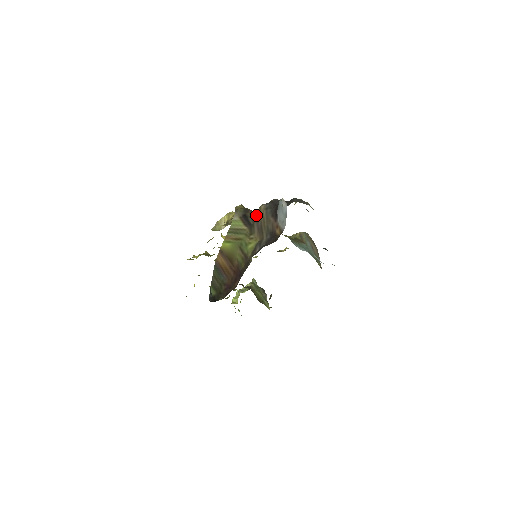
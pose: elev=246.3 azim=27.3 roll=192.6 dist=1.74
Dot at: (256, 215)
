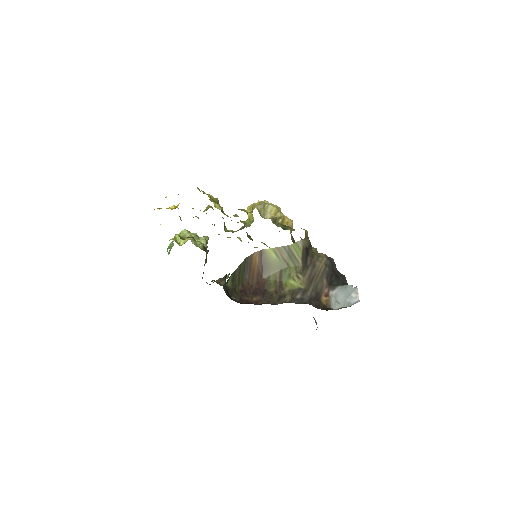
Dot at: (316, 261)
